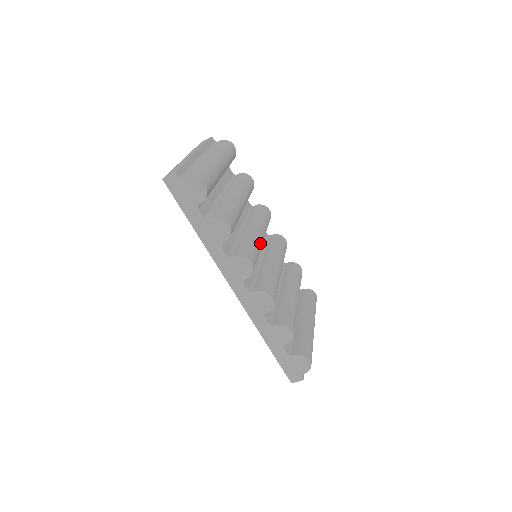
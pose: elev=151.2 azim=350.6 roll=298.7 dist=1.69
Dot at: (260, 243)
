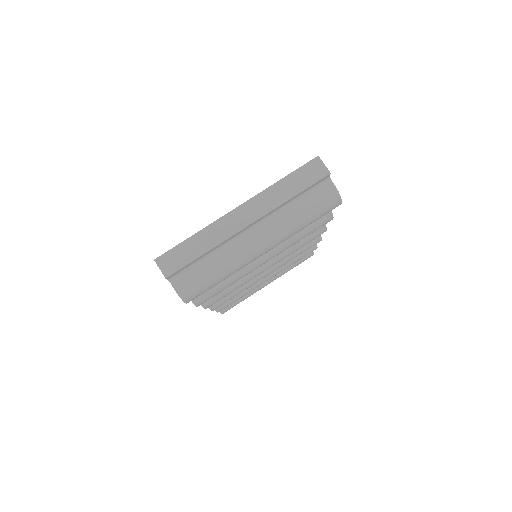
Dot at: occluded
